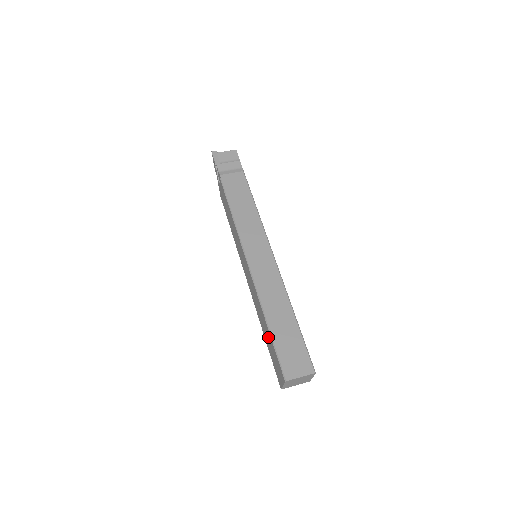
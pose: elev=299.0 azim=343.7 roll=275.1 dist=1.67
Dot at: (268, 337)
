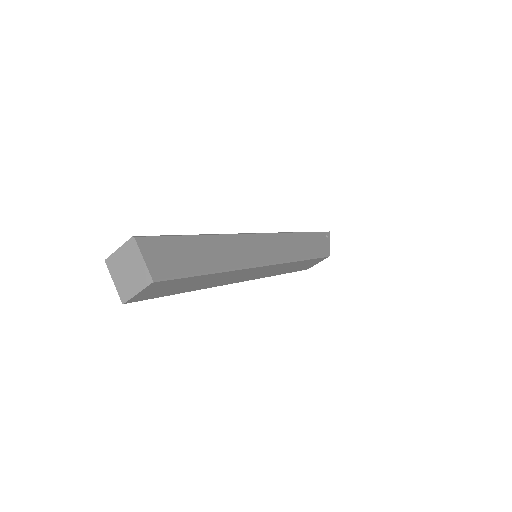
Dot at: occluded
